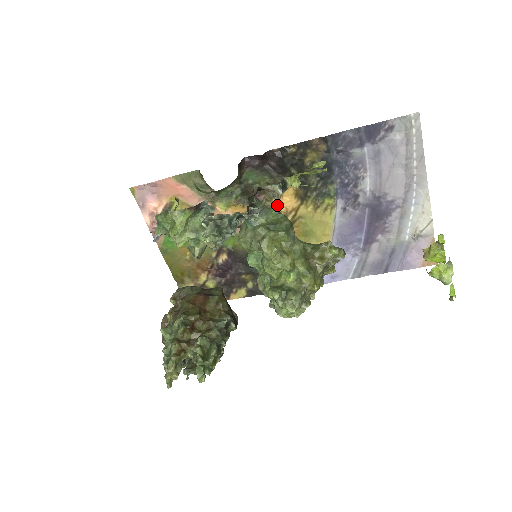
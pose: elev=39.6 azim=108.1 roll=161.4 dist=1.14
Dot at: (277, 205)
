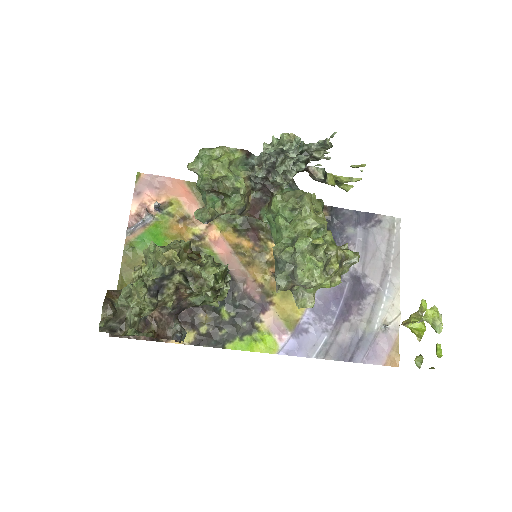
Dot at: (271, 247)
